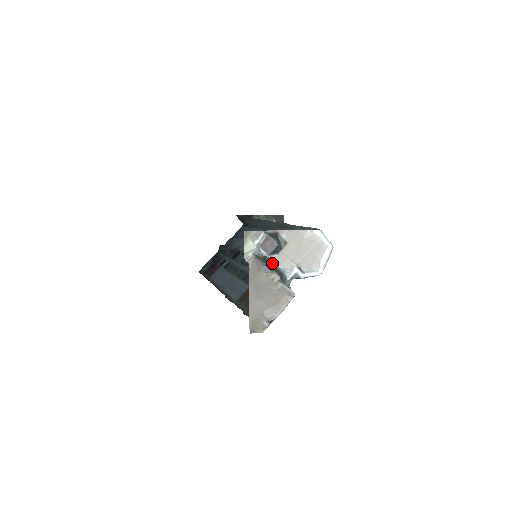
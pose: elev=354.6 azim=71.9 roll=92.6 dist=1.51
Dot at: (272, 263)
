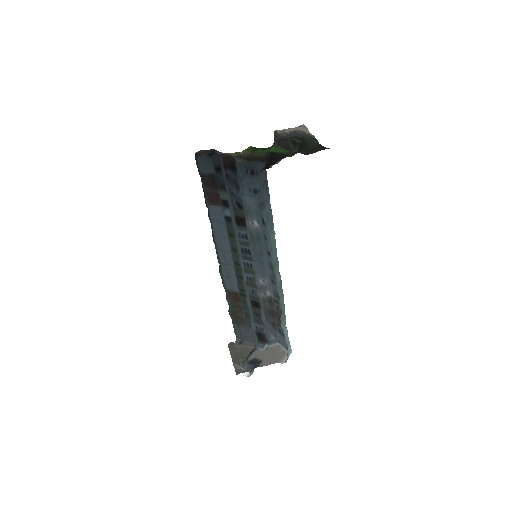
Dot at: (250, 355)
